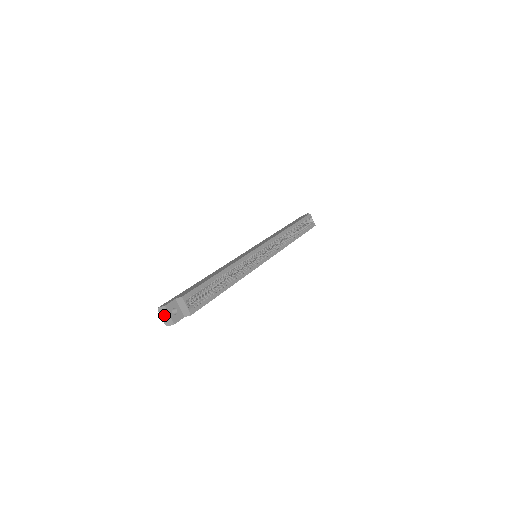
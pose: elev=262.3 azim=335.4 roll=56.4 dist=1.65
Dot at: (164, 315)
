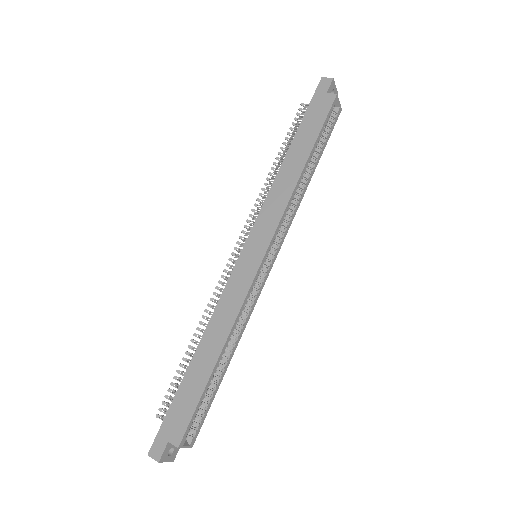
Dot at: occluded
